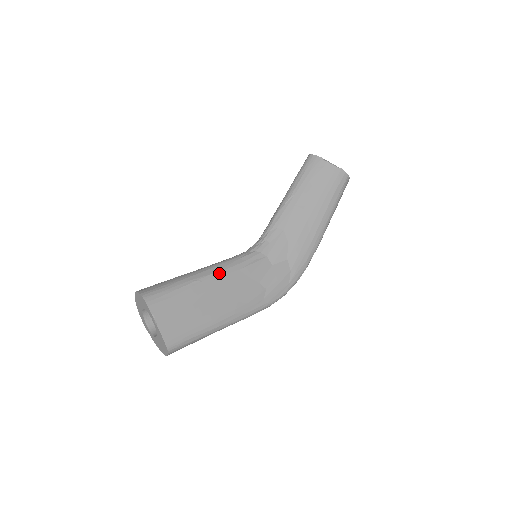
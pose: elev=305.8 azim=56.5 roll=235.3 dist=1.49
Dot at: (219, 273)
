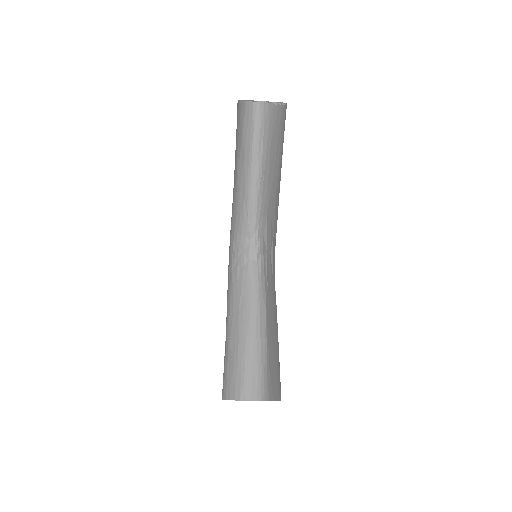
Dot at: (267, 311)
